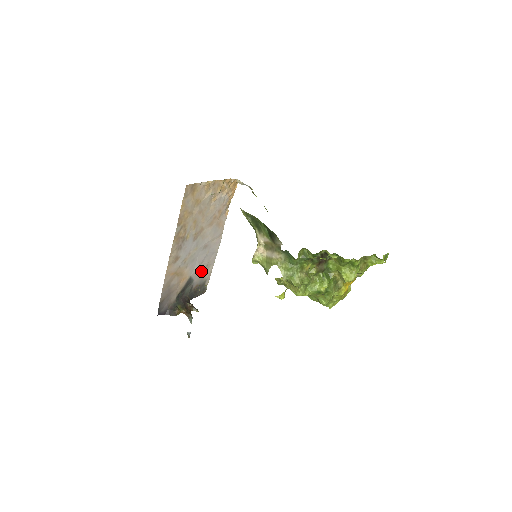
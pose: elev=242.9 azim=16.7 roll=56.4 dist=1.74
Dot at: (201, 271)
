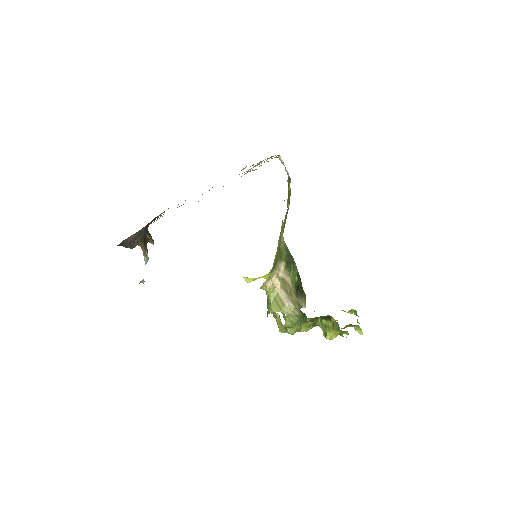
Dot at: occluded
